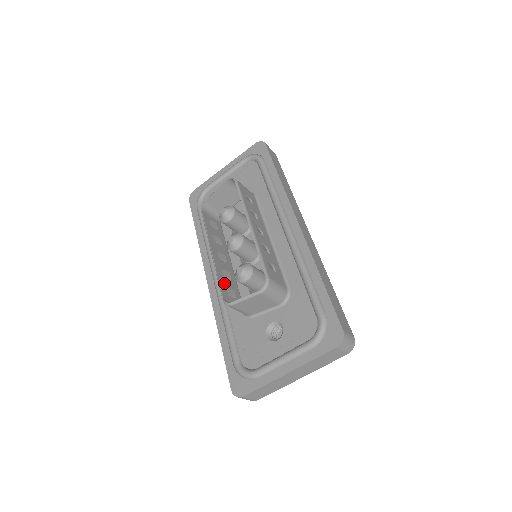
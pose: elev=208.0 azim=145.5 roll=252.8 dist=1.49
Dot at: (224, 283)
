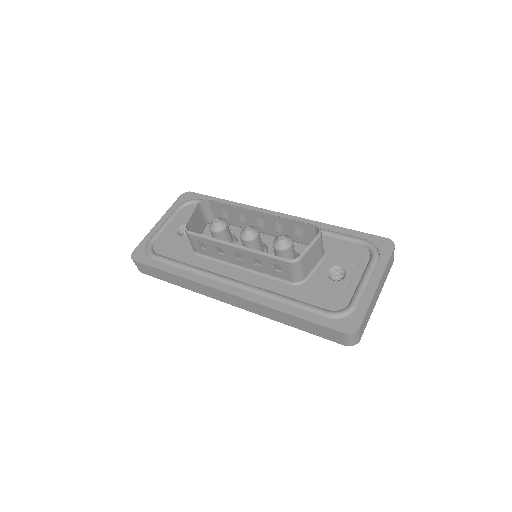
Dot at: (269, 259)
